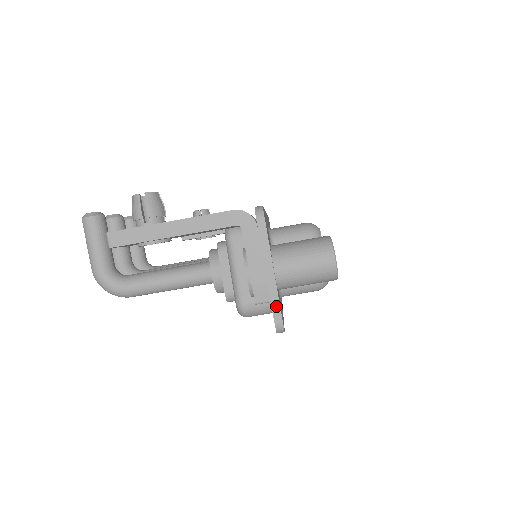
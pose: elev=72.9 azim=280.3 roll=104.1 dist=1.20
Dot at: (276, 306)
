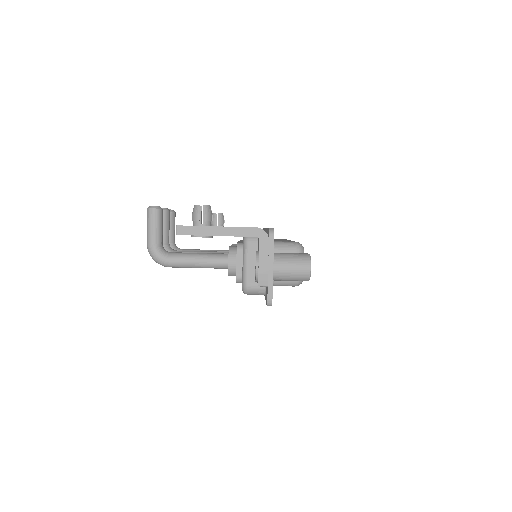
Dot at: (270, 289)
